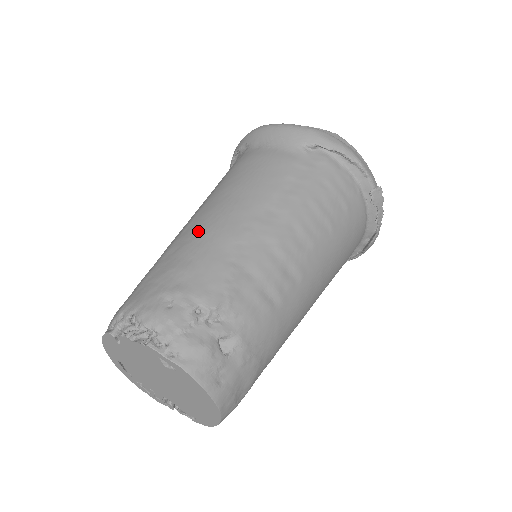
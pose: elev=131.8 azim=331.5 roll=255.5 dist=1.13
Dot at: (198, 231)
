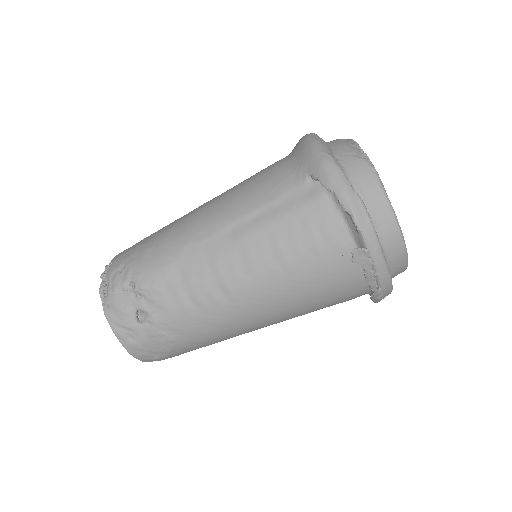
Dot at: (181, 222)
